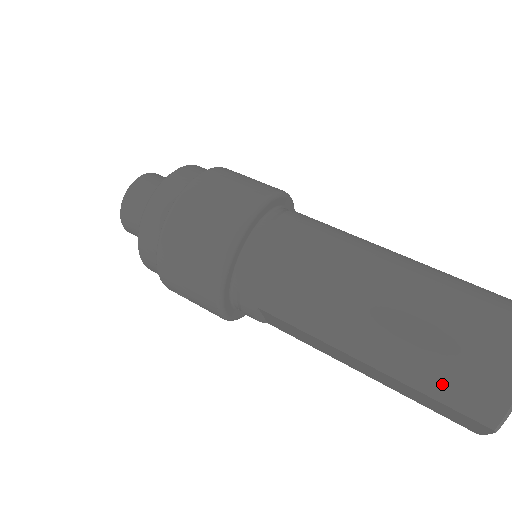
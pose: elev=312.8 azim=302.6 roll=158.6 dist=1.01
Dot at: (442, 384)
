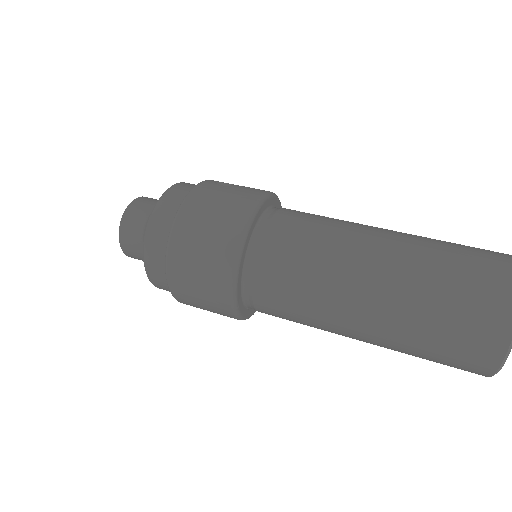
Dot at: (439, 360)
